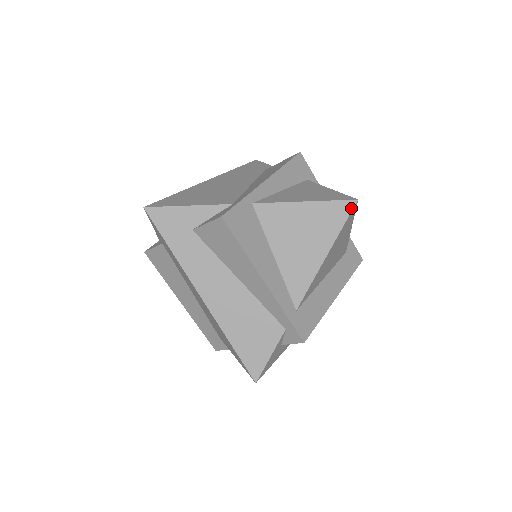
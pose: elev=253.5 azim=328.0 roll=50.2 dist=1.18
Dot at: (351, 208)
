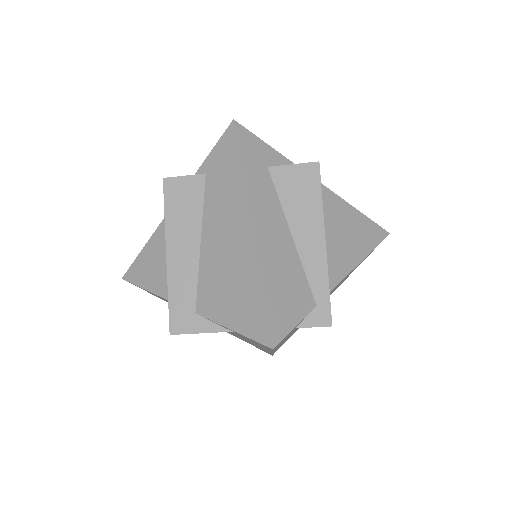
Dot at: (385, 236)
